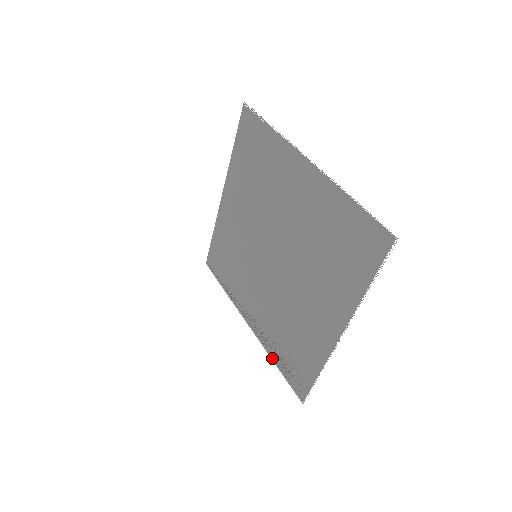
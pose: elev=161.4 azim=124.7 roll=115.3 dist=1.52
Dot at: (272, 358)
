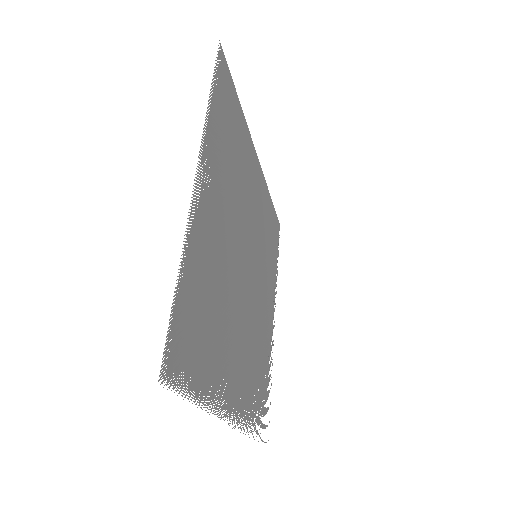
Dot at: (271, 377)
